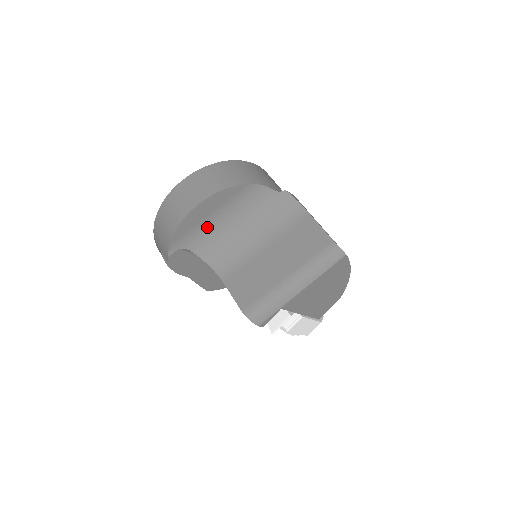
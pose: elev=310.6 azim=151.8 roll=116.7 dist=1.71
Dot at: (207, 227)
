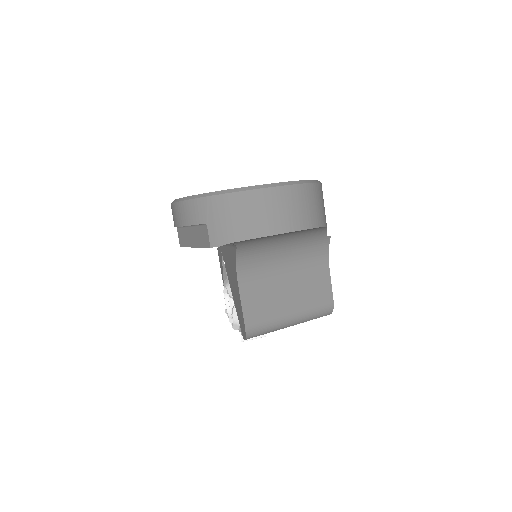
Dot at: (268, 238)
